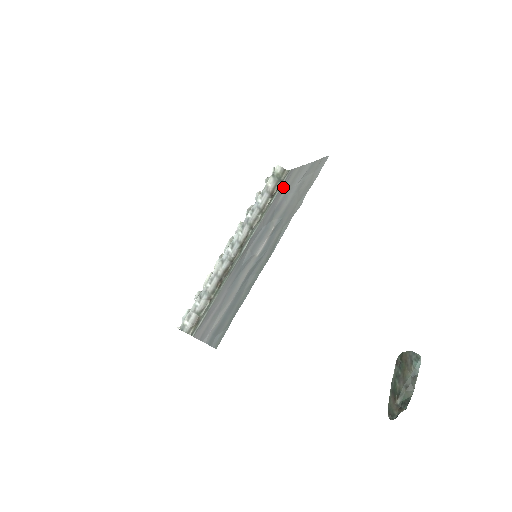
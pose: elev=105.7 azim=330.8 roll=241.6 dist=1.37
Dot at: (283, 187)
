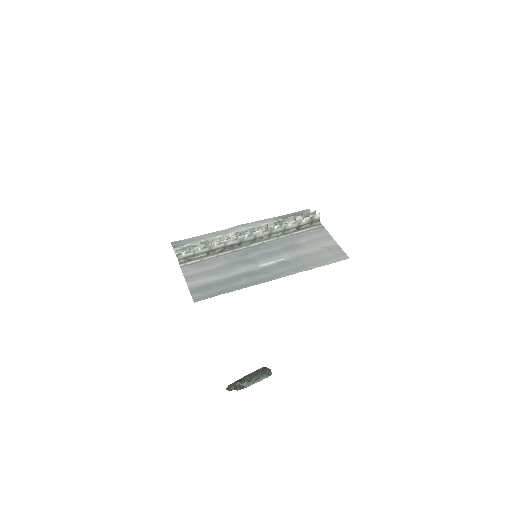
Dot at: (309, 233)
